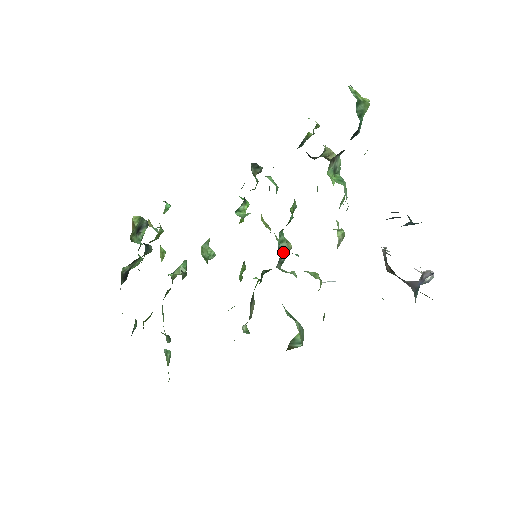
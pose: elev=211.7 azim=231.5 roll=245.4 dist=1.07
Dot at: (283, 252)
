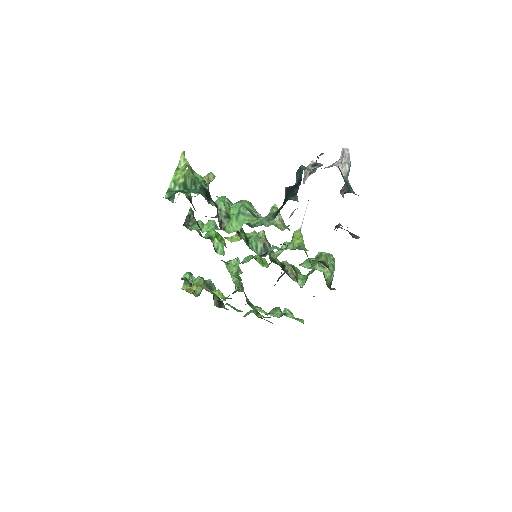
Dot at: (264, 250)
